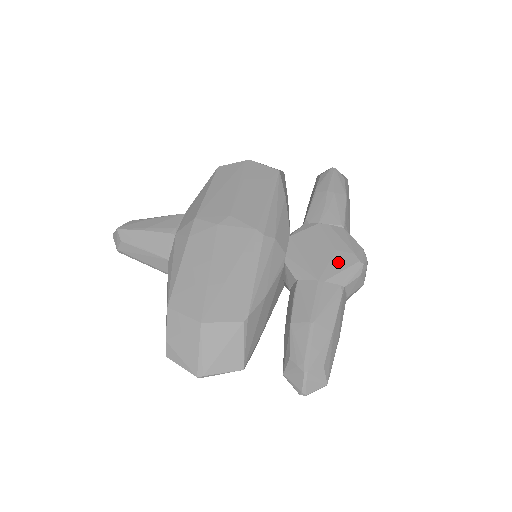
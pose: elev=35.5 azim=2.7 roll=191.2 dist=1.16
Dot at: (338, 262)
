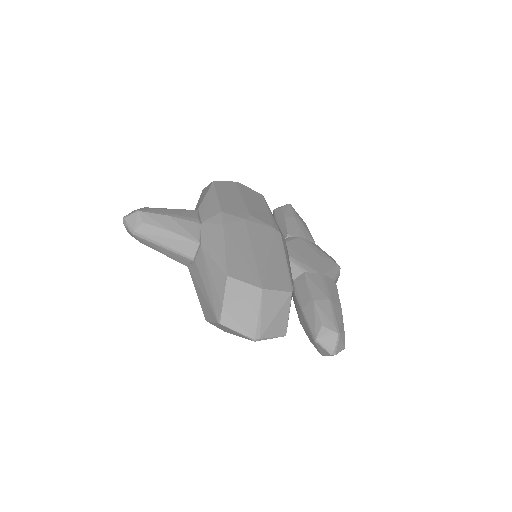
Dot at: (326, 264)
